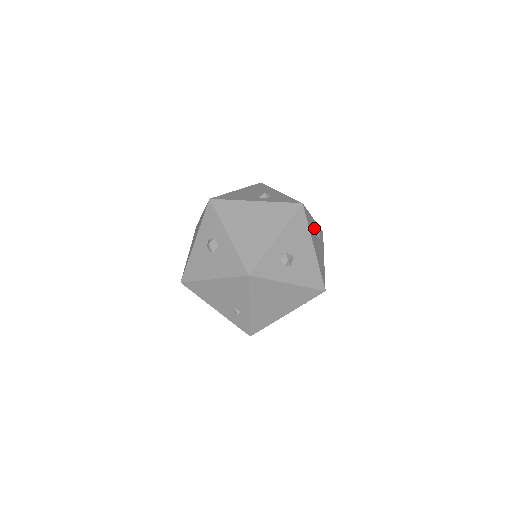
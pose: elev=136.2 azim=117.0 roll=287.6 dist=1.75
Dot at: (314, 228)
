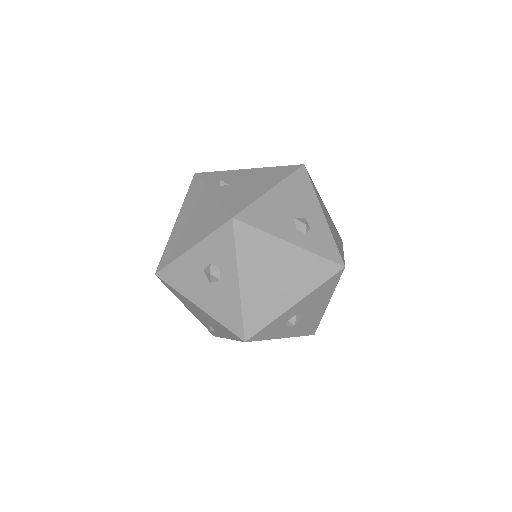
Dot at: occluded
